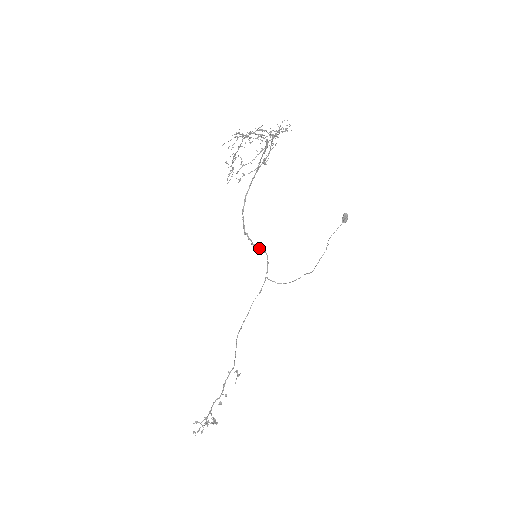
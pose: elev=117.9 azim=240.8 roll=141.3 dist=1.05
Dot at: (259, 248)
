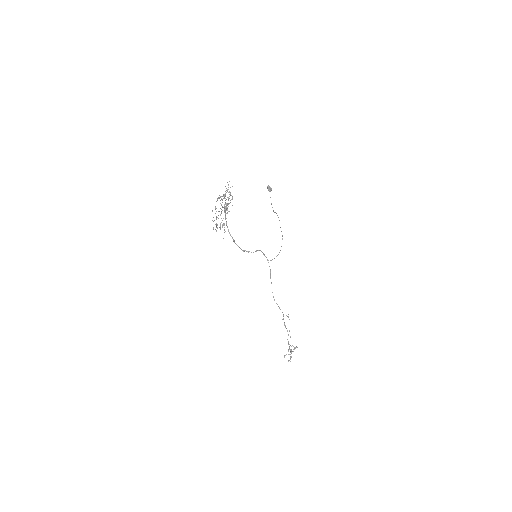
Dot at: occluded
